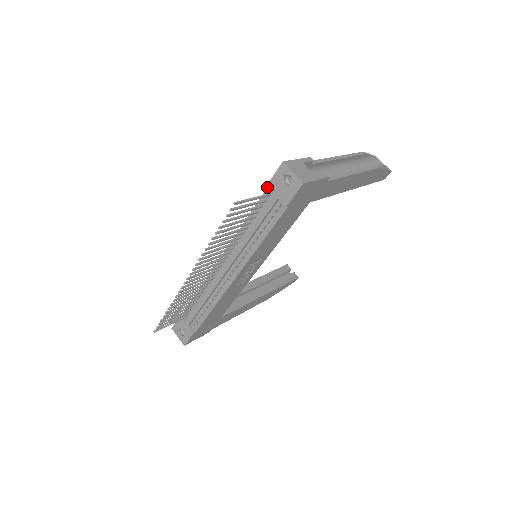
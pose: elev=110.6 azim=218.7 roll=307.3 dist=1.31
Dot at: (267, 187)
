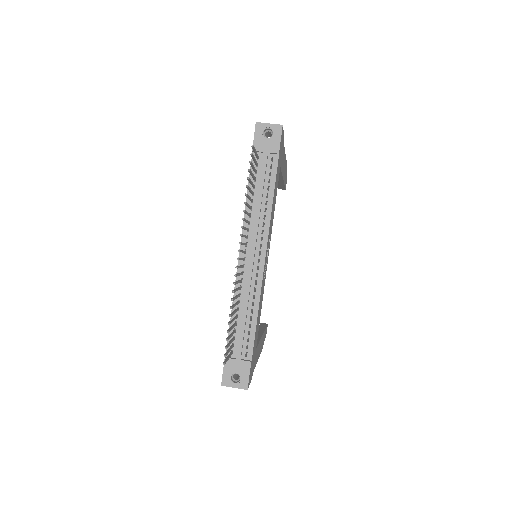
Dot at: (253, 151)
